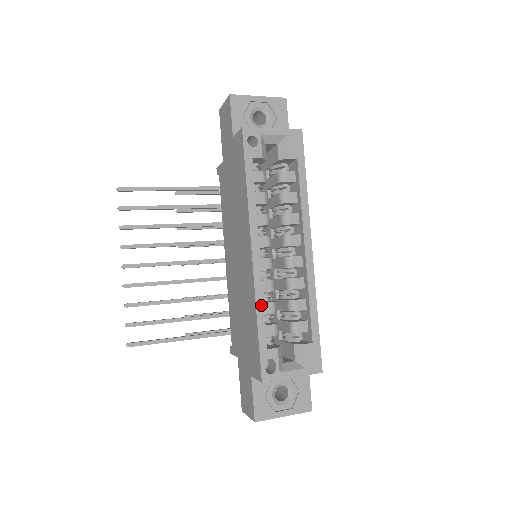
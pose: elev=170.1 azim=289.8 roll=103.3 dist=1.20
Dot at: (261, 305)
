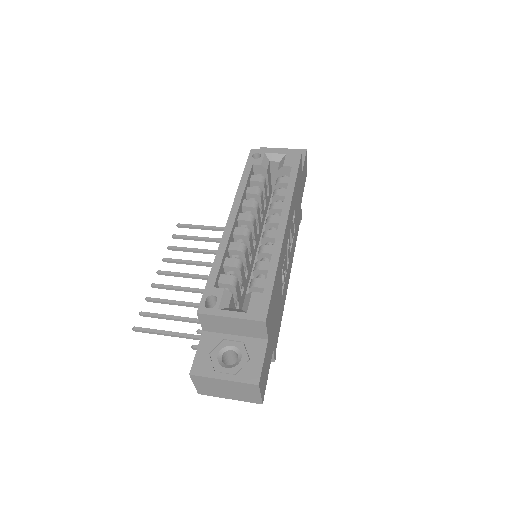
Dot at: (222, 253)
